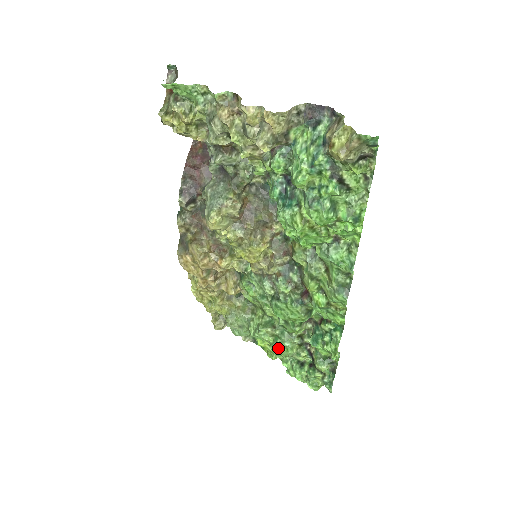
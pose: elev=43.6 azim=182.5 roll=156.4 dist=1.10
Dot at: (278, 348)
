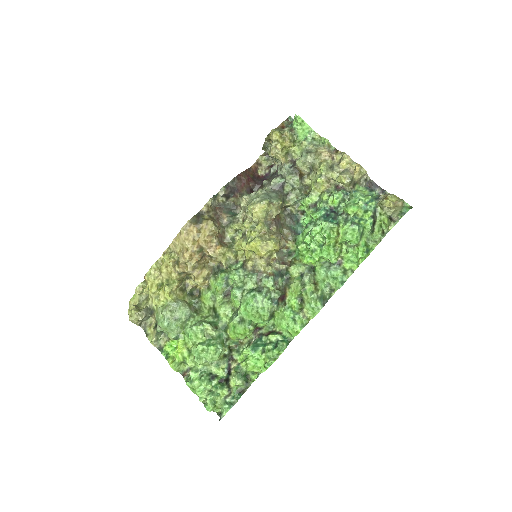
Dot at: (207, 348)
